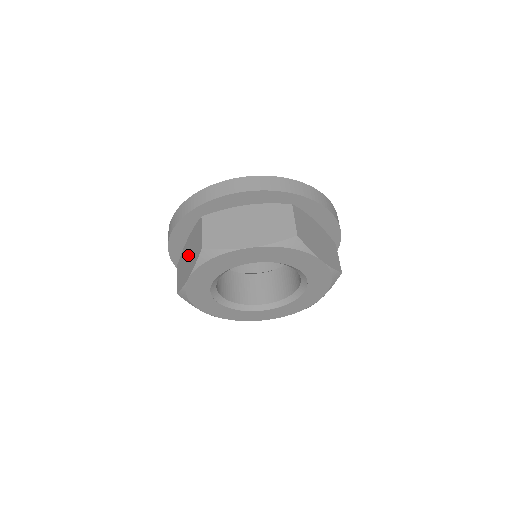
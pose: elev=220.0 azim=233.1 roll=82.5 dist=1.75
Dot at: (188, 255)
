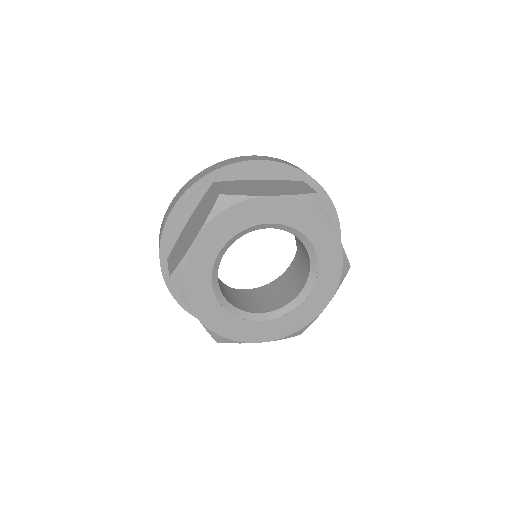
Dot at: occluded
